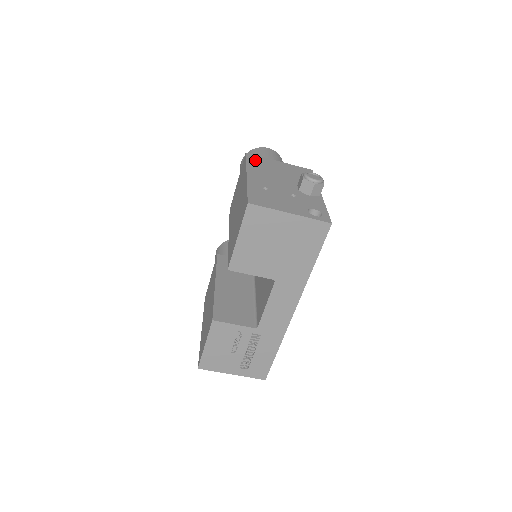
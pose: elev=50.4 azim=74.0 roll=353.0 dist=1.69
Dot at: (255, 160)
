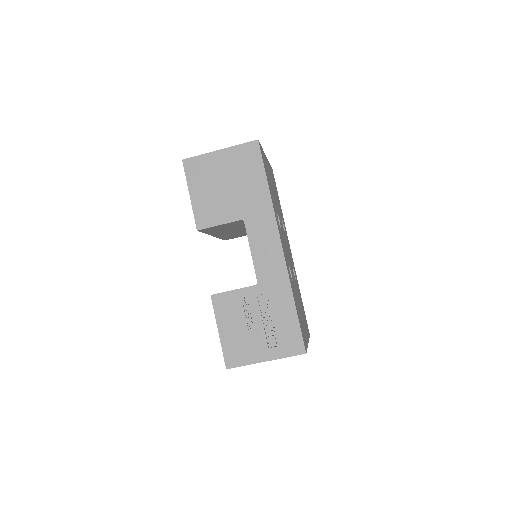
Dot at: occluded
